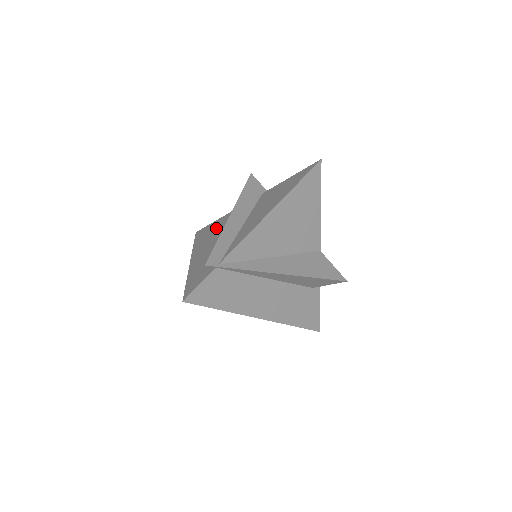
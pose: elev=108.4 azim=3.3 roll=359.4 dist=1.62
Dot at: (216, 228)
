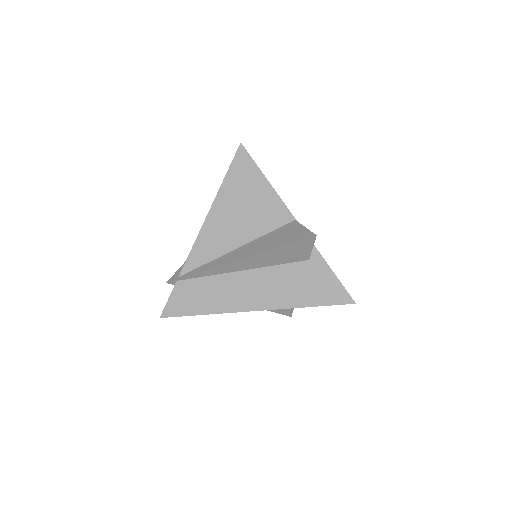
Dot at: occluded
